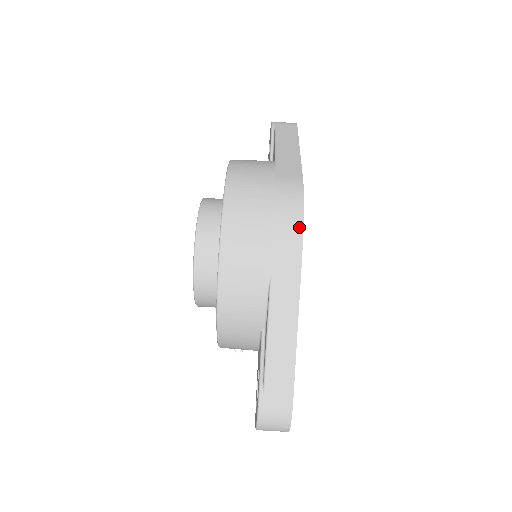
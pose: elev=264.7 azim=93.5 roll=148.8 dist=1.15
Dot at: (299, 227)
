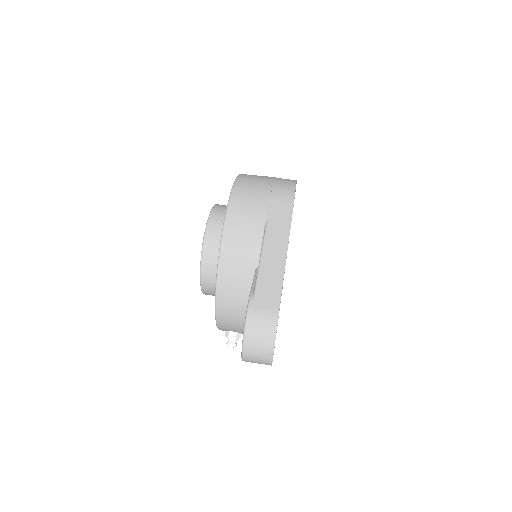
Dot at: (292, 192)
